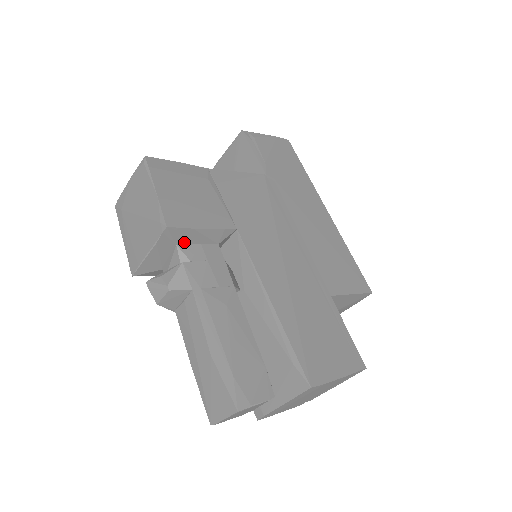
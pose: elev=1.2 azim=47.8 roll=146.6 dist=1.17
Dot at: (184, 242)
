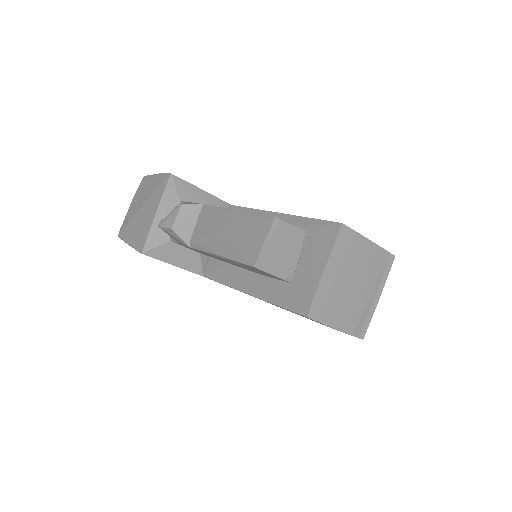
Dot at: (187, 200)
